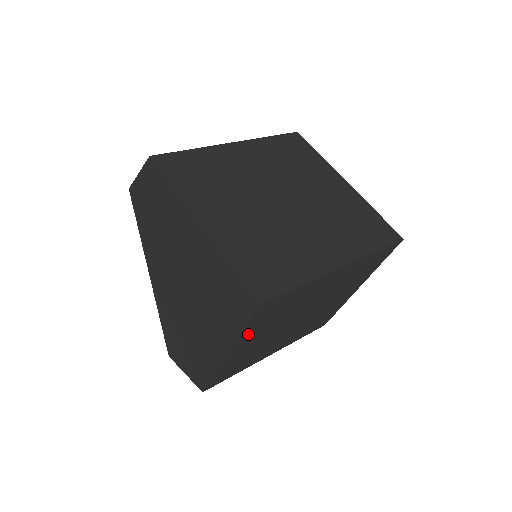
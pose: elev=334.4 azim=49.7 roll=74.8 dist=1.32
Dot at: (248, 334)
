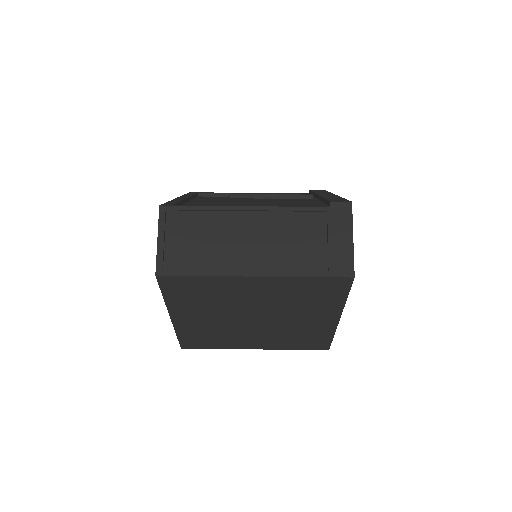
Dot at: occluded
